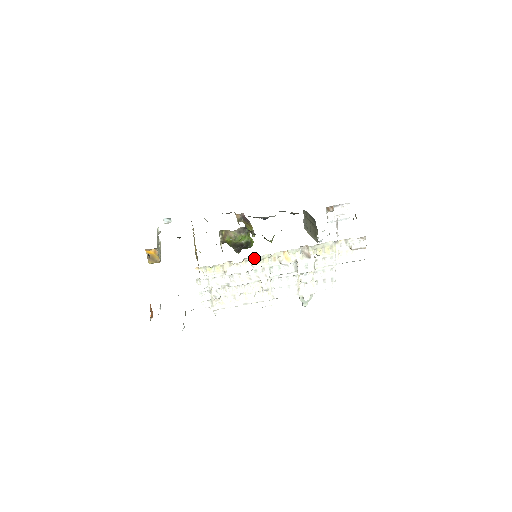
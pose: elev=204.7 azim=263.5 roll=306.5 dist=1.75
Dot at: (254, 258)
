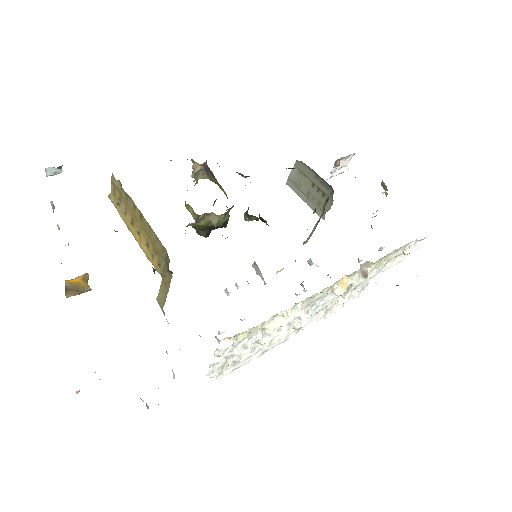
Dot at: (308, 297)
